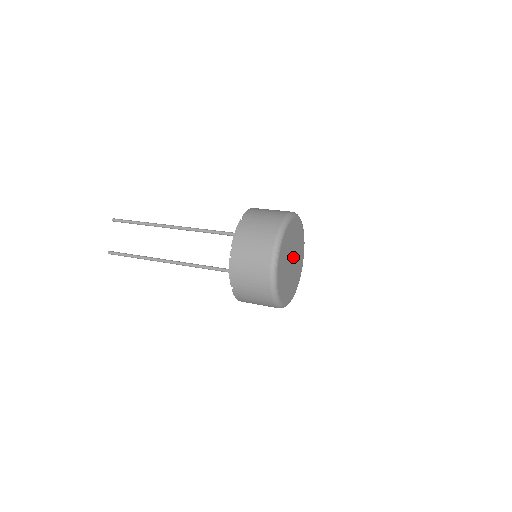
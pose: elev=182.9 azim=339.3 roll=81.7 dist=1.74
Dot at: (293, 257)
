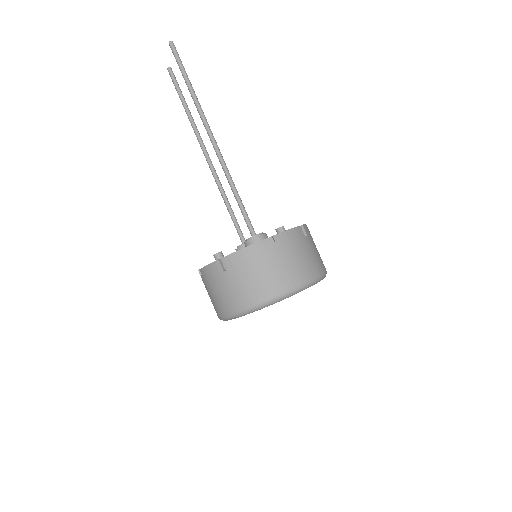
Dot at: occluded
